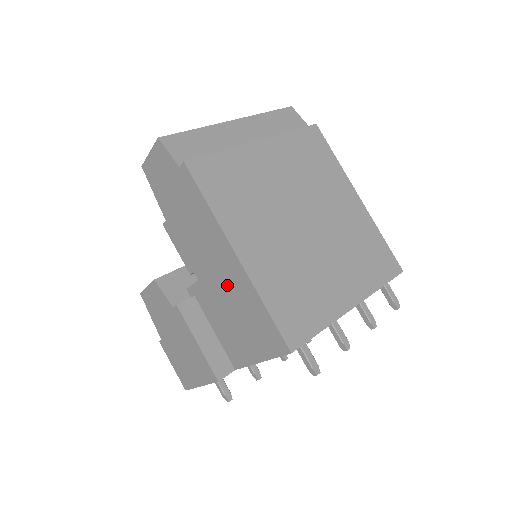
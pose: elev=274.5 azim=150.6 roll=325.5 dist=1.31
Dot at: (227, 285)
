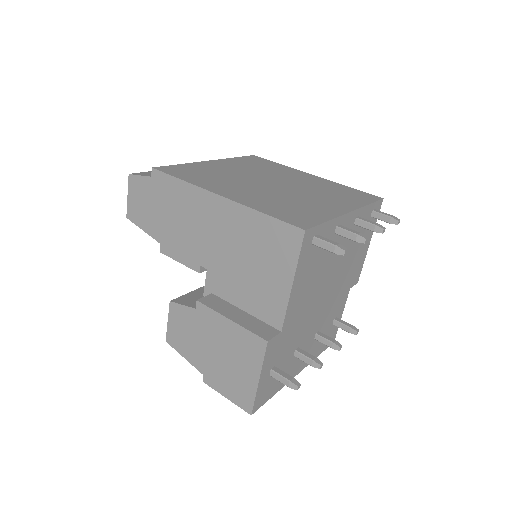
Dot at: (228, 237)
